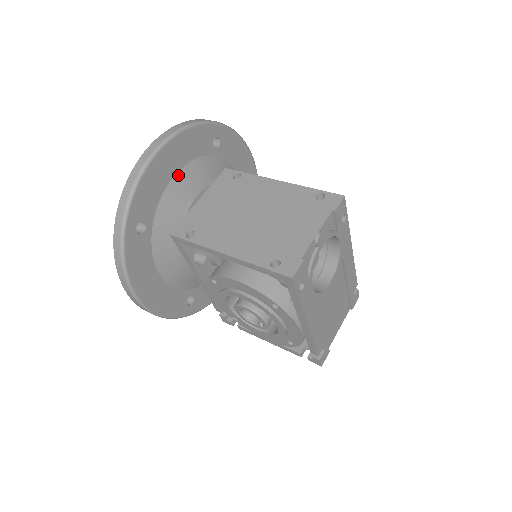
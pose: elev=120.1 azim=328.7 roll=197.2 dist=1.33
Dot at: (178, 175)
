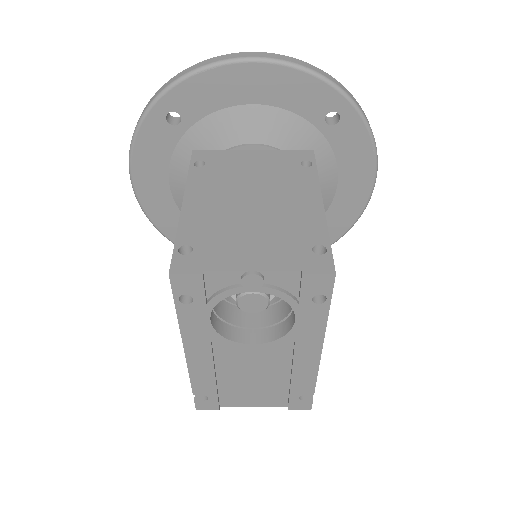
Dot at: (253, 107)
